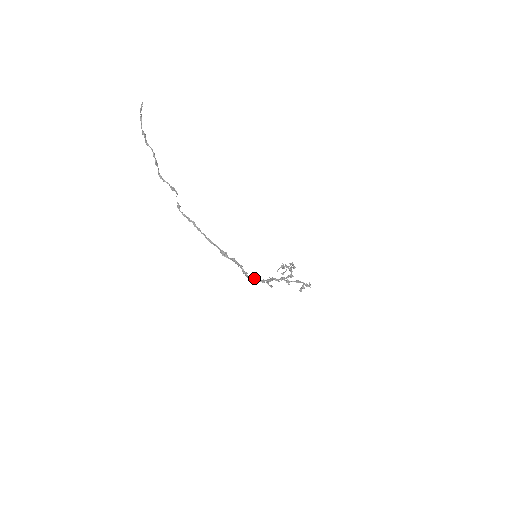
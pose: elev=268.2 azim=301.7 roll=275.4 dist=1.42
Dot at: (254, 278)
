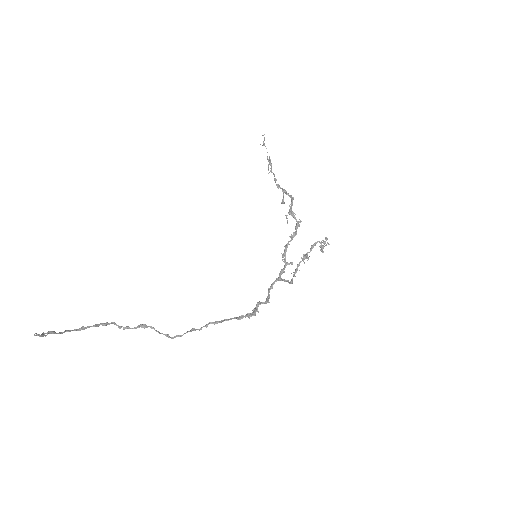
Dot at: (274, 283)
